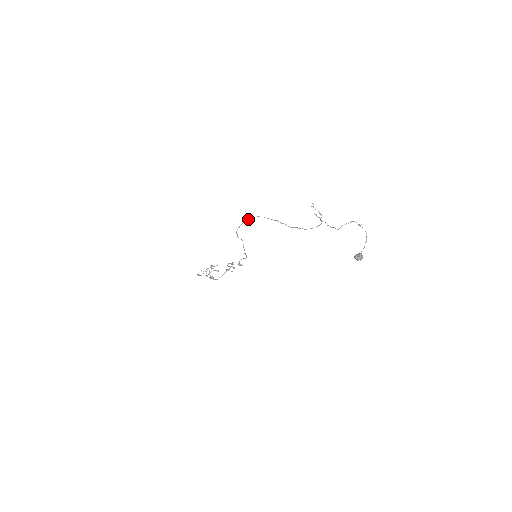
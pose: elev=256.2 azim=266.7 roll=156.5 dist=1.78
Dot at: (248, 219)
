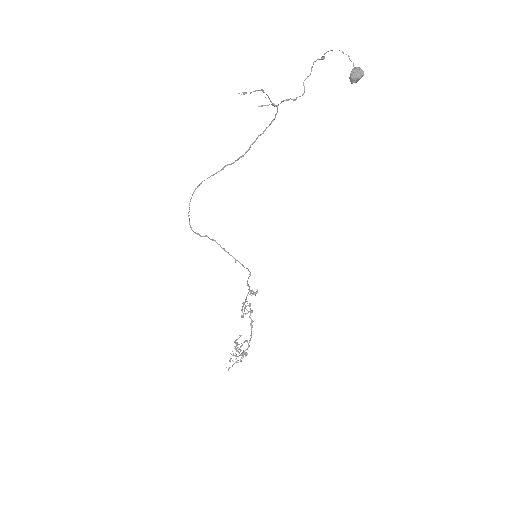
Dot at: occluded
